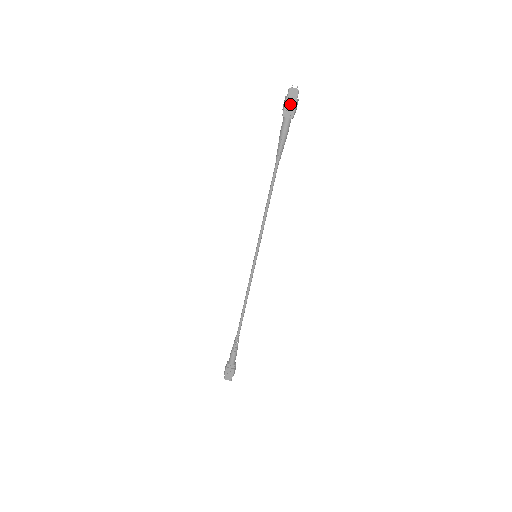
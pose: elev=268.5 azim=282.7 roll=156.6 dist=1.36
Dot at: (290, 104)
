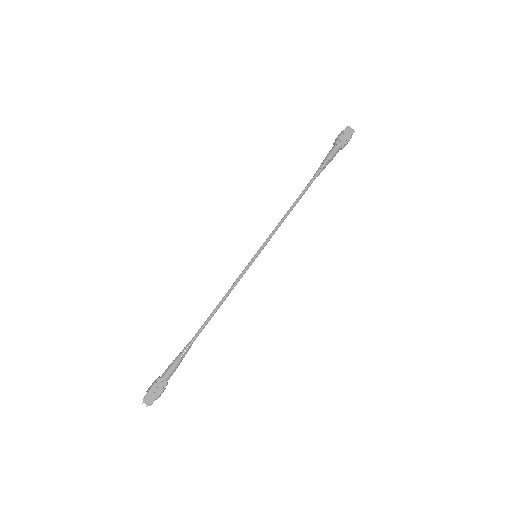
Dot at: (345, 137)
